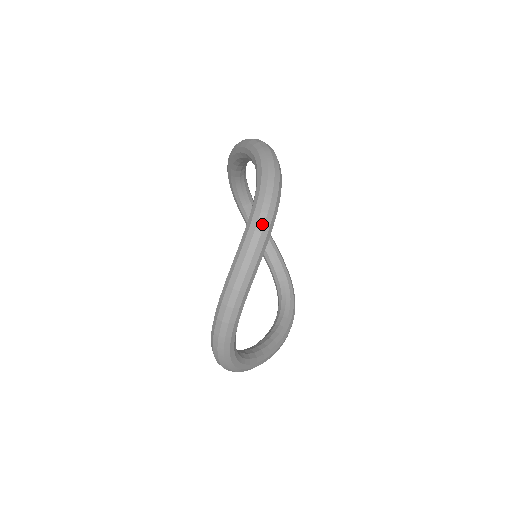
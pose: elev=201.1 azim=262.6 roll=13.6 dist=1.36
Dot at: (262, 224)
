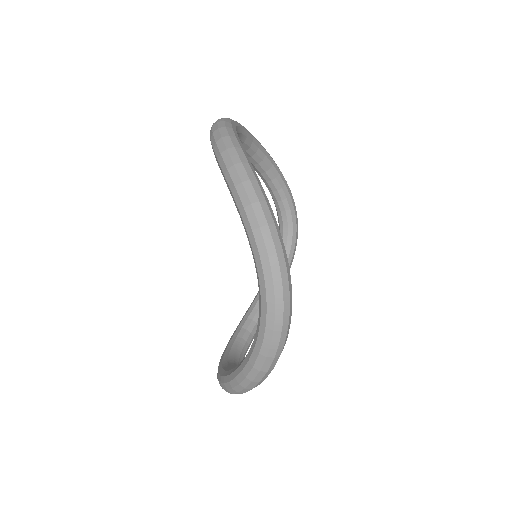
Dot at: (268, 366)
